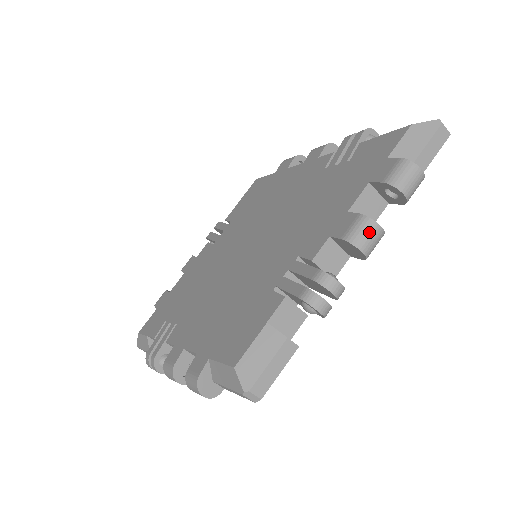
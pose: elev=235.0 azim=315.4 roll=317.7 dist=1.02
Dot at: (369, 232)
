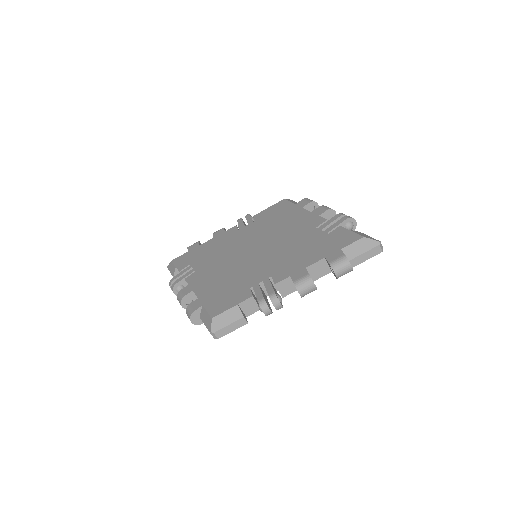
Dot at: (308, 286)
